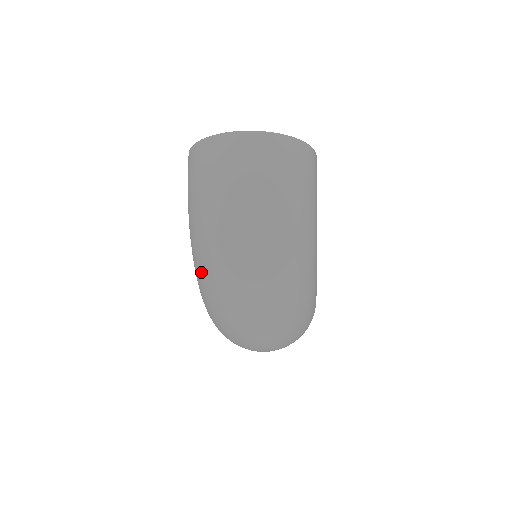
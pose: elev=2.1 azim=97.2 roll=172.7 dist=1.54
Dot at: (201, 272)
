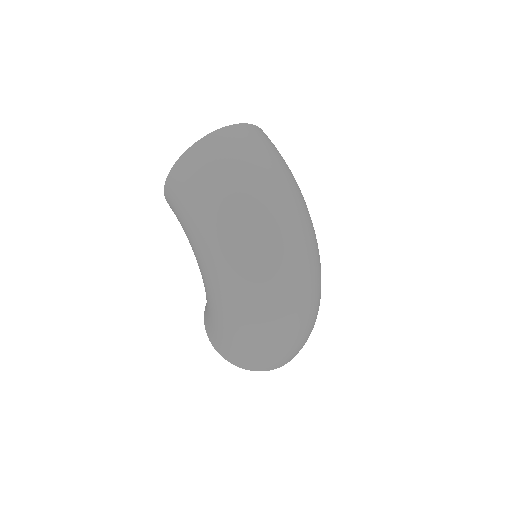
Dot at: (239, 269)
